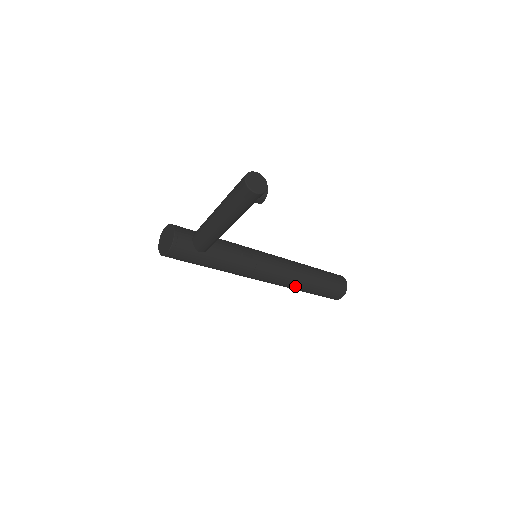
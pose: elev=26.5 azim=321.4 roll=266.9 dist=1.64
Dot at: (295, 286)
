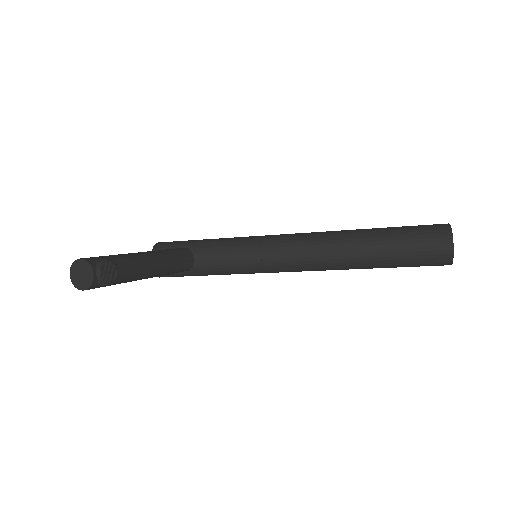
Dot at: (345, 269)
